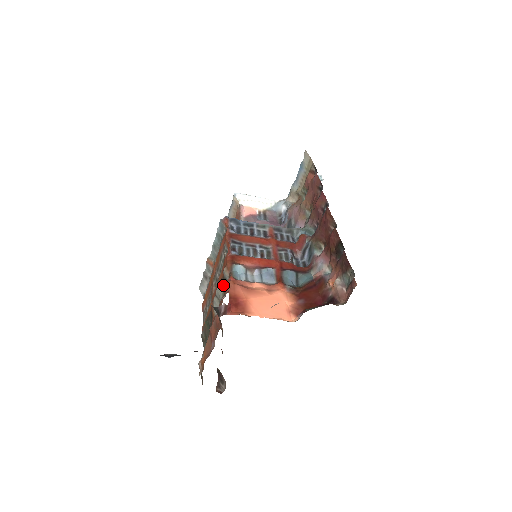
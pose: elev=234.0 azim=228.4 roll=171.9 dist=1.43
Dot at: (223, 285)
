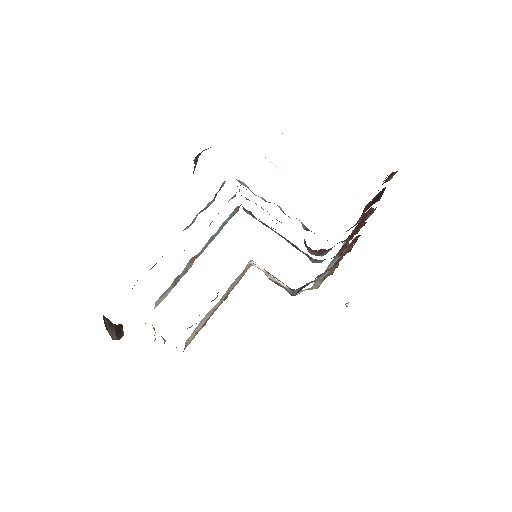
Dot at: (211, 202)
